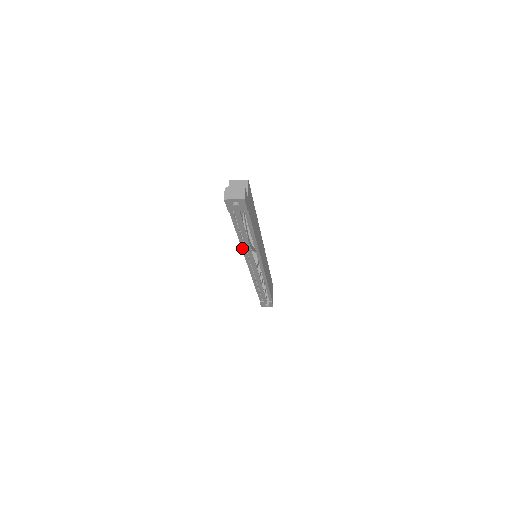
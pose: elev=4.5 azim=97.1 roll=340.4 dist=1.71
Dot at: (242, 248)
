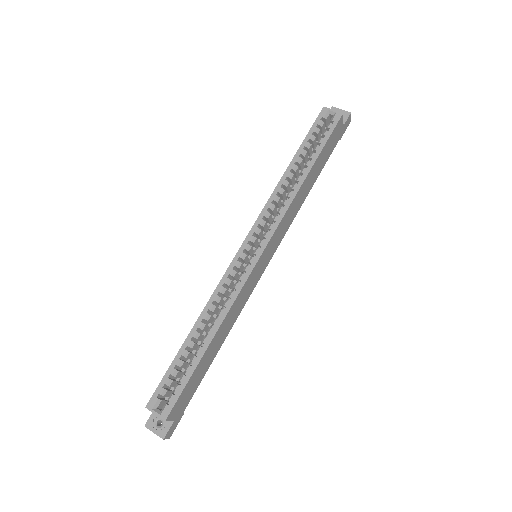
Dot at: occluded
